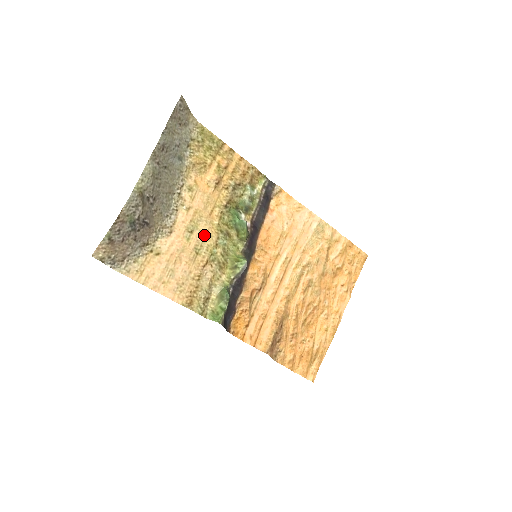
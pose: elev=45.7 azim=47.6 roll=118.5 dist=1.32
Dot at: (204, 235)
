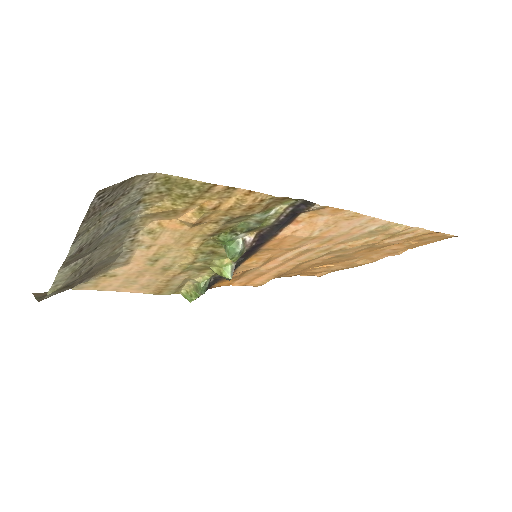
Dot at: (175, 259)
